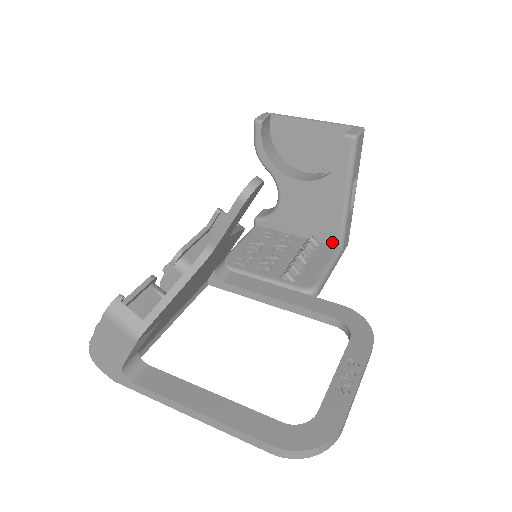
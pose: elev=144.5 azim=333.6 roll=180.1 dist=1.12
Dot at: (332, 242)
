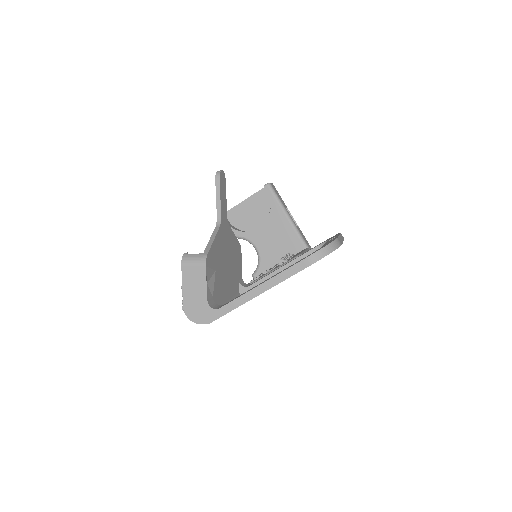
Dot at: (301, 249)
